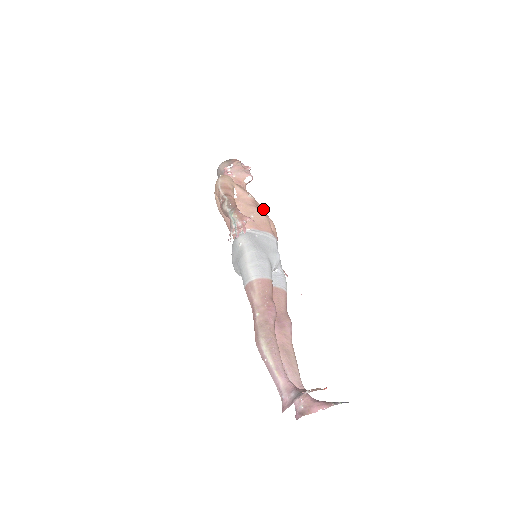
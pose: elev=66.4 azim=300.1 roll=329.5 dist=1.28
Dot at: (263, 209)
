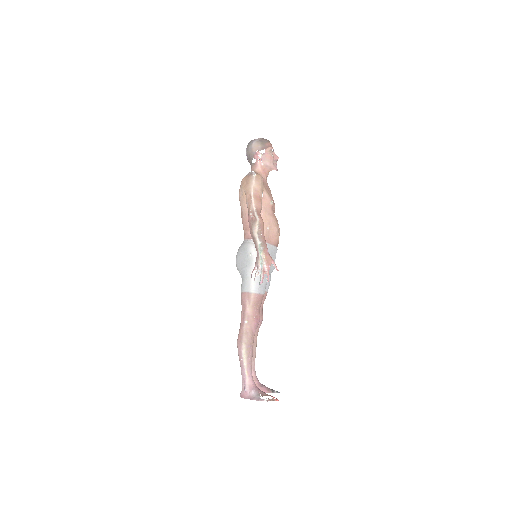
Dot at: occluded
